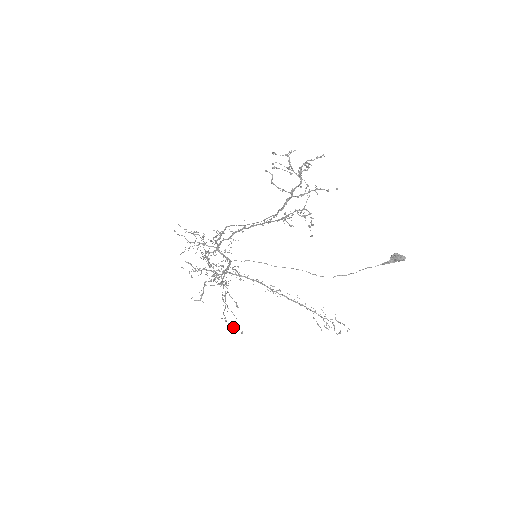
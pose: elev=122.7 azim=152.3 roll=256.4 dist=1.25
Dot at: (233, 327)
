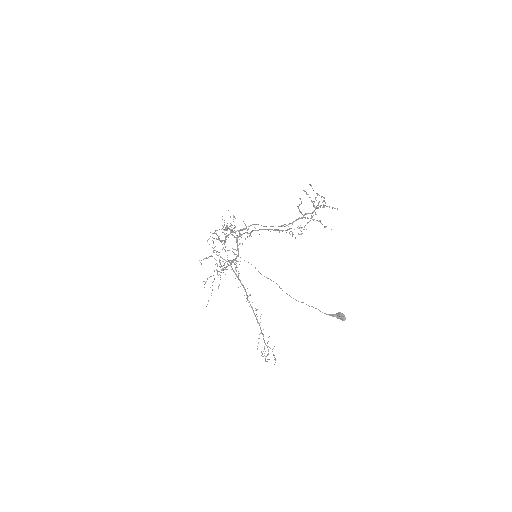
Dot at: occluded
